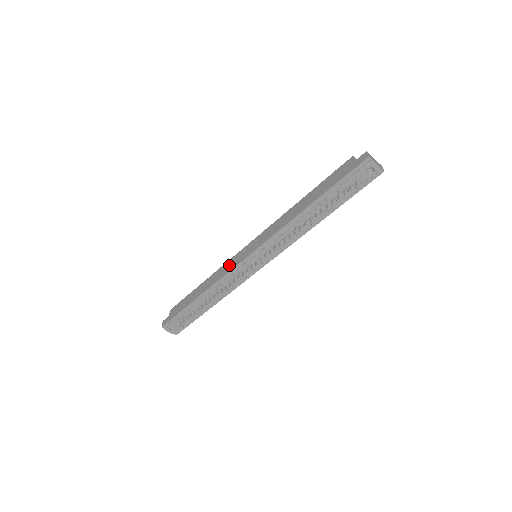
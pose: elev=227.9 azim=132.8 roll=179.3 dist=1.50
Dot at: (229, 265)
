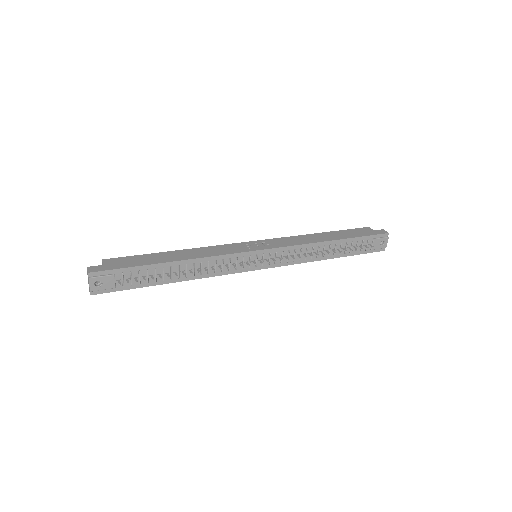
Dot at: (227, 248)
